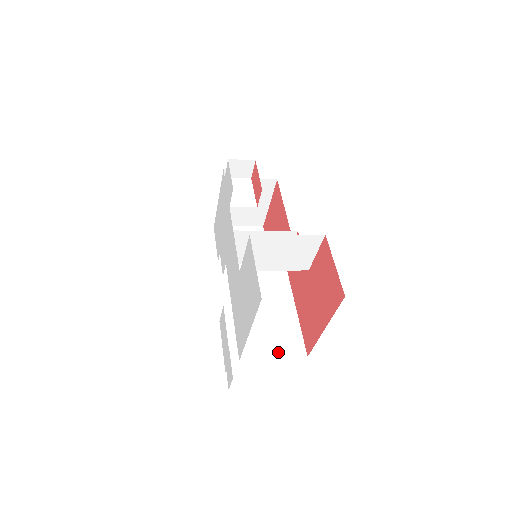
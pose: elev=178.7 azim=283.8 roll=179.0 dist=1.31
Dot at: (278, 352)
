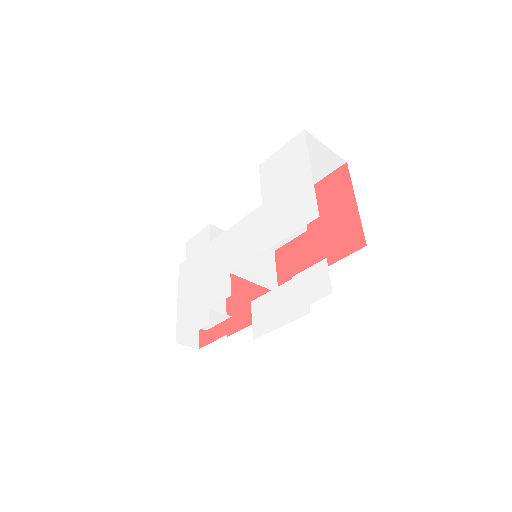
Dot at: occluded
